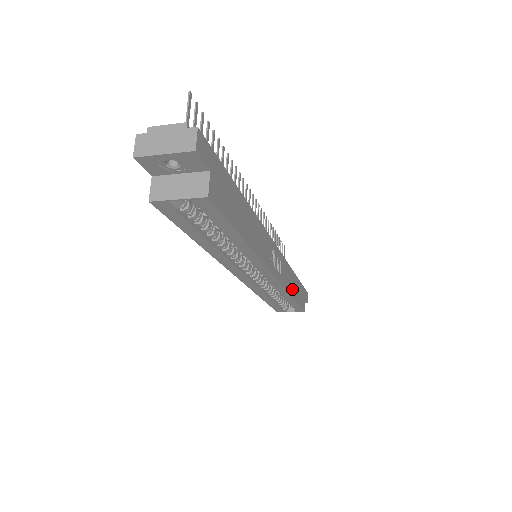
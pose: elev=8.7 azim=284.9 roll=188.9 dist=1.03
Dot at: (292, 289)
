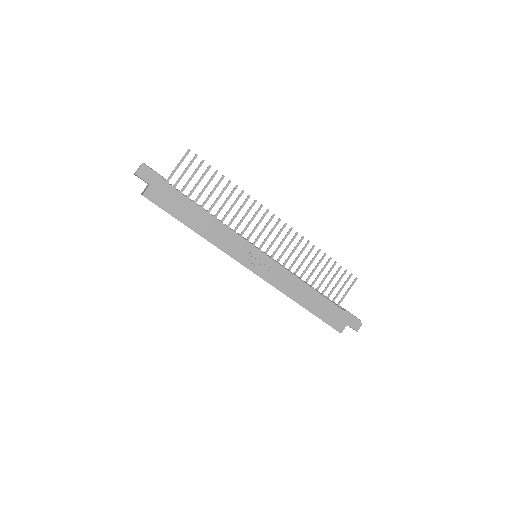
Dot at: (300, 297)
